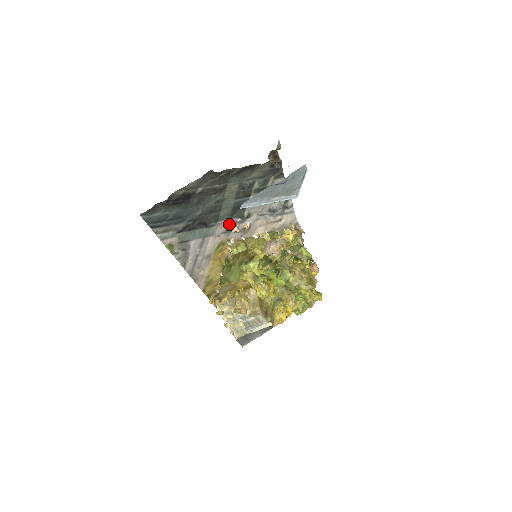
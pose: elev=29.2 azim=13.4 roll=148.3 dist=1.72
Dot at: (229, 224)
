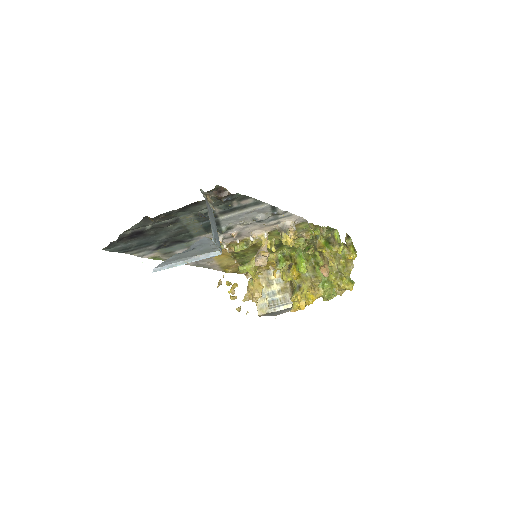
Dot at: (210, 236)
